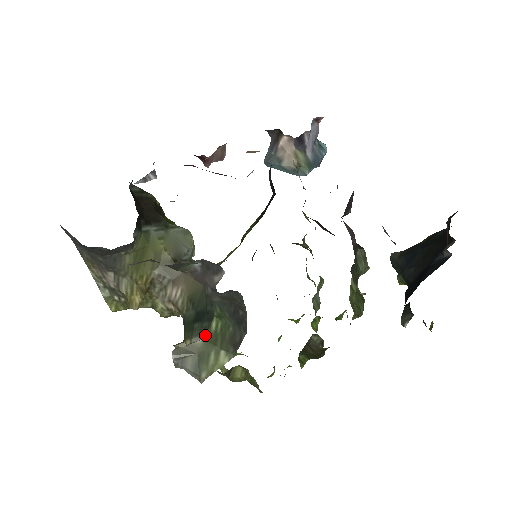
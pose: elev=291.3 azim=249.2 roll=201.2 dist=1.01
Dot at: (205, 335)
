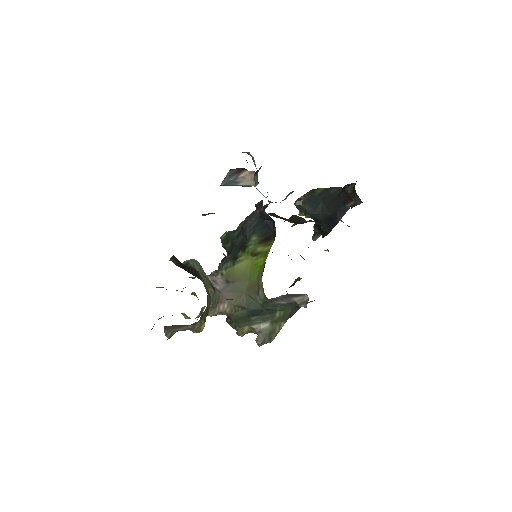
Dot at: (271, 321)
